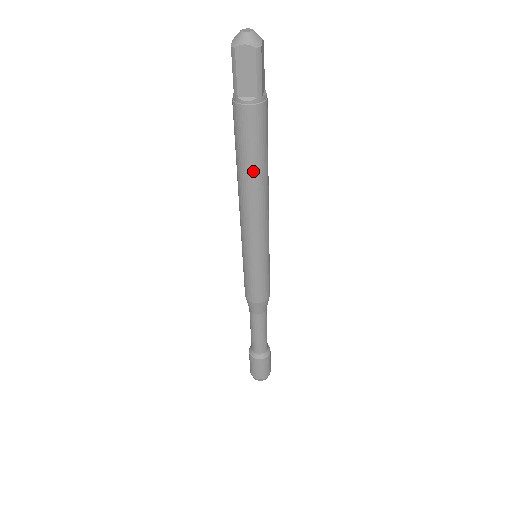
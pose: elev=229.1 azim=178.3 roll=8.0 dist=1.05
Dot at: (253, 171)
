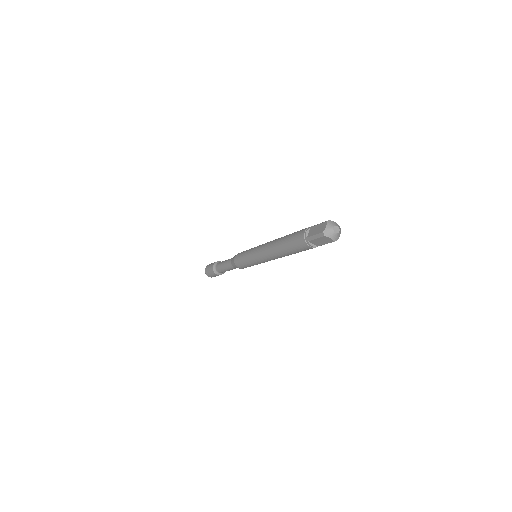
Dot at: (289, 254)
